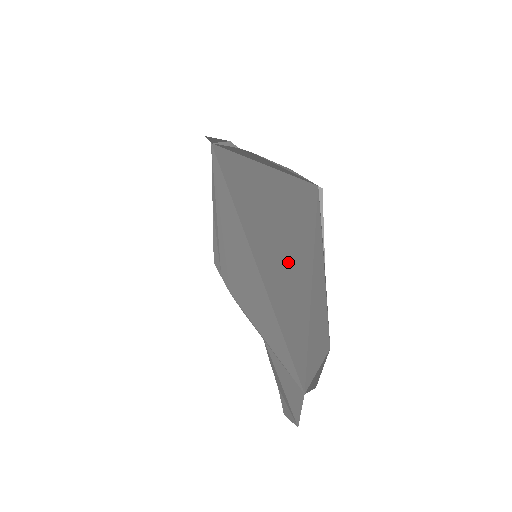
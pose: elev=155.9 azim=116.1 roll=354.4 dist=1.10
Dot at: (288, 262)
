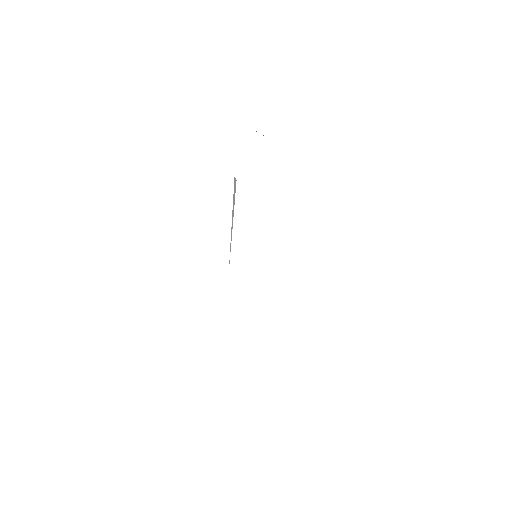
Dot at: occluded
